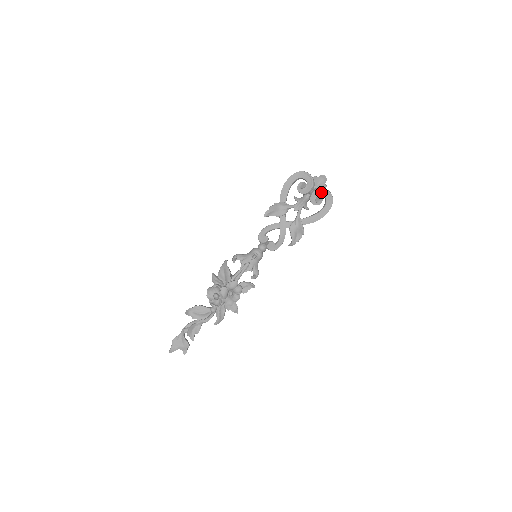
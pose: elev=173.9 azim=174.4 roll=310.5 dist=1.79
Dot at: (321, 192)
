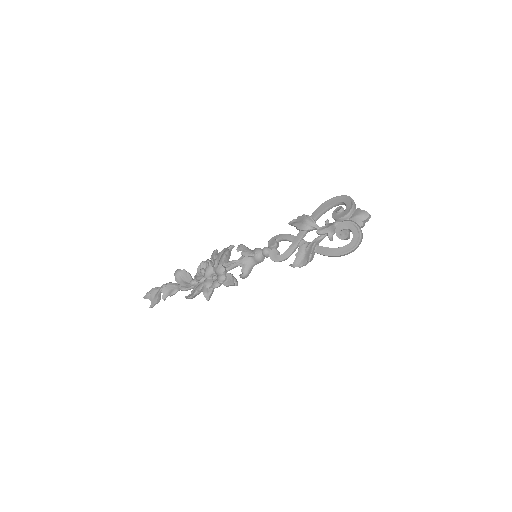
Dot at: (351, 226)
